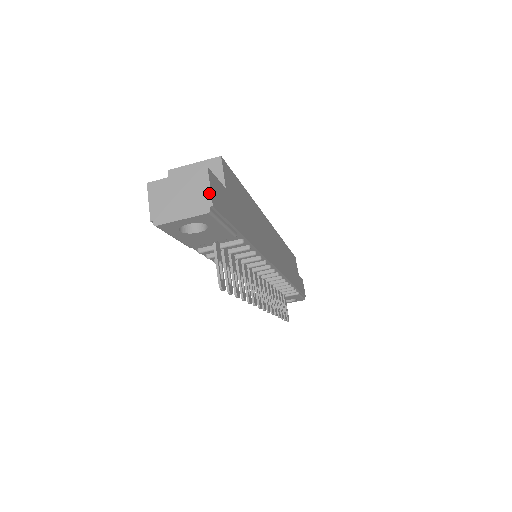
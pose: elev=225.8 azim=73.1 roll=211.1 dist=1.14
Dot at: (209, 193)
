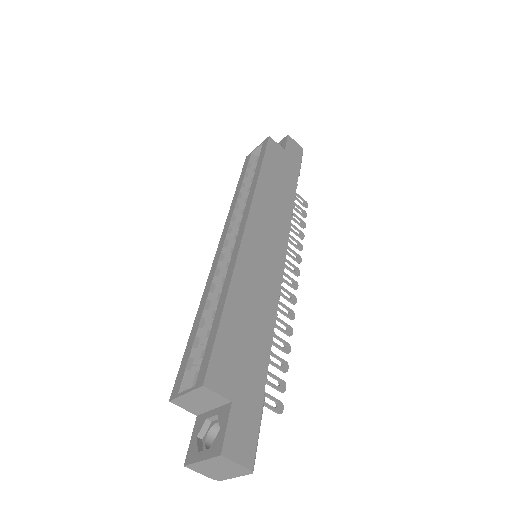
Dot at: (240, 466)
